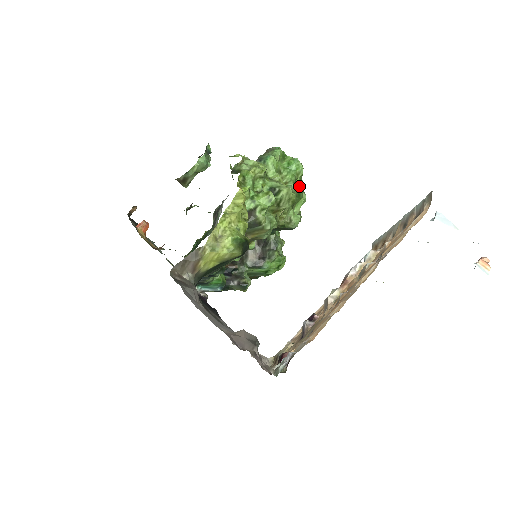
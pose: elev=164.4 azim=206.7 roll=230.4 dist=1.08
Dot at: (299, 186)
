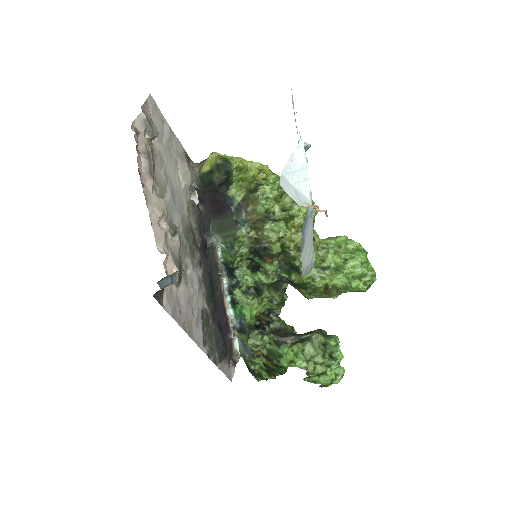
Dot at: (346, 269)
